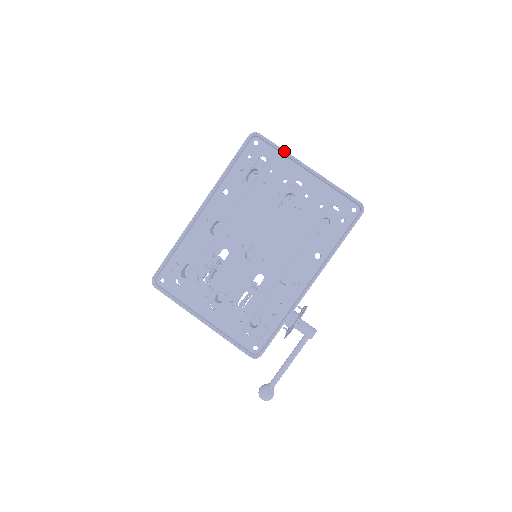
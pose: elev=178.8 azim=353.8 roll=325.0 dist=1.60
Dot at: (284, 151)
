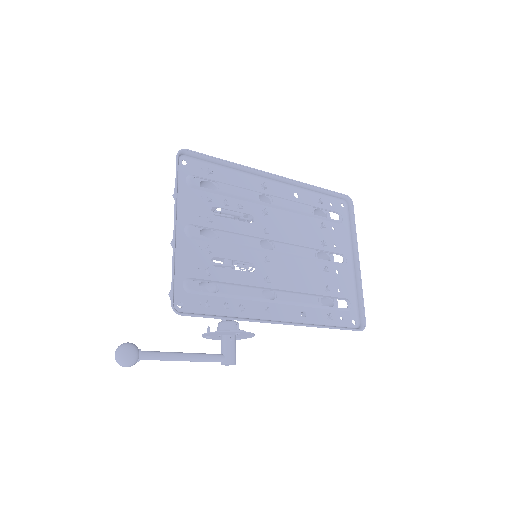
Dot at: occluded
